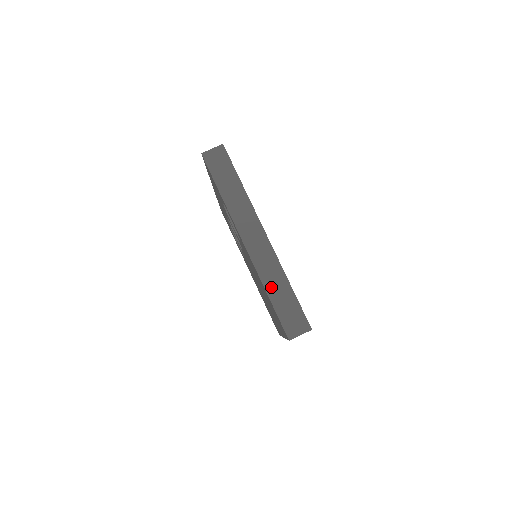
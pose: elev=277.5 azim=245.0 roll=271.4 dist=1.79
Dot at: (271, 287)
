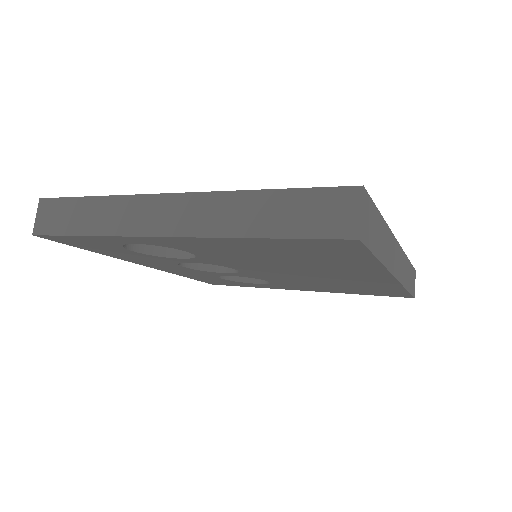
Dot at: (250, 226)
